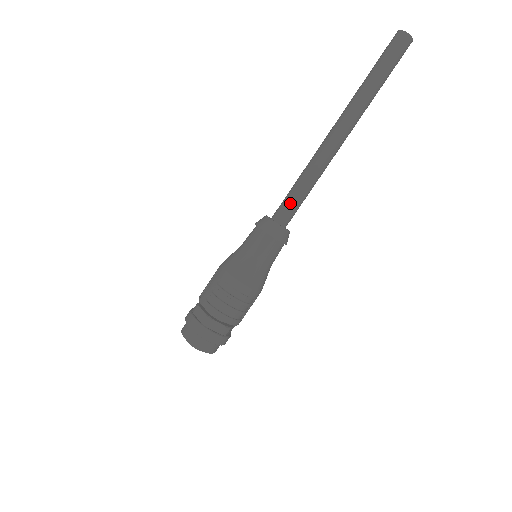
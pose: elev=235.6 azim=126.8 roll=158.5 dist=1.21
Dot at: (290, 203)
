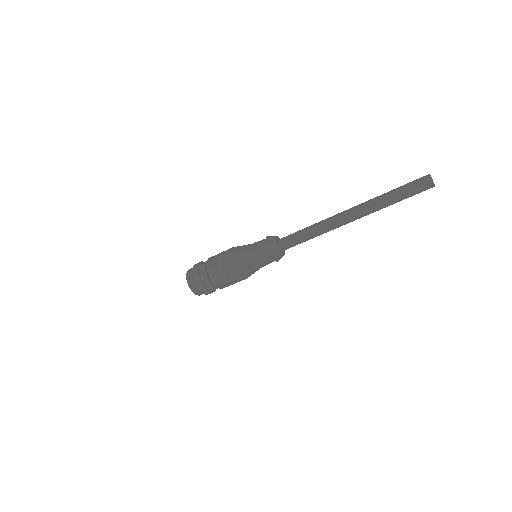
Dot at: (292, 235)
